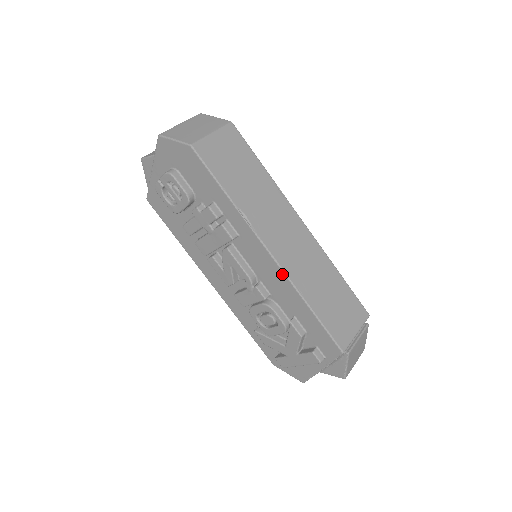
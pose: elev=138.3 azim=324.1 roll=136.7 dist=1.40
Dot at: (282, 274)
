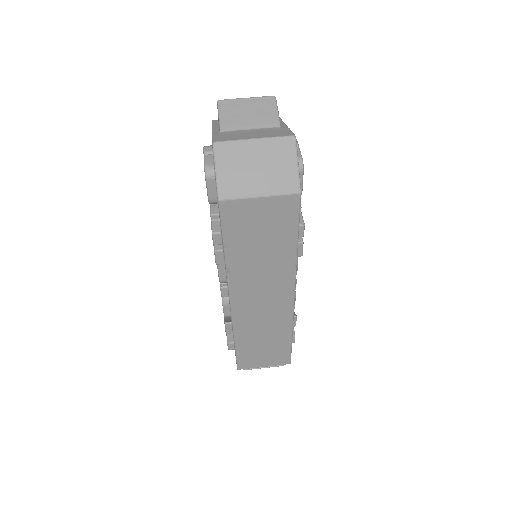
Dot at: (231, 316)
